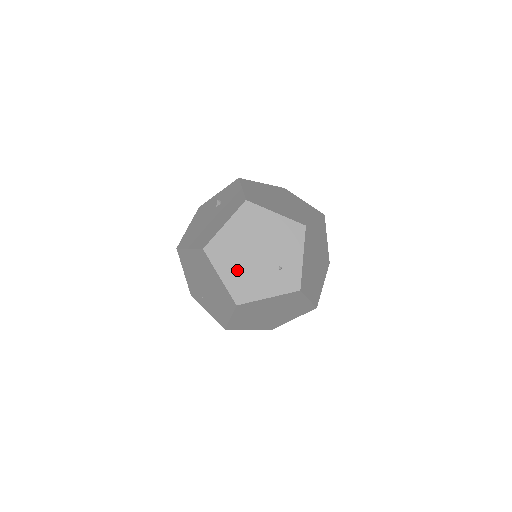
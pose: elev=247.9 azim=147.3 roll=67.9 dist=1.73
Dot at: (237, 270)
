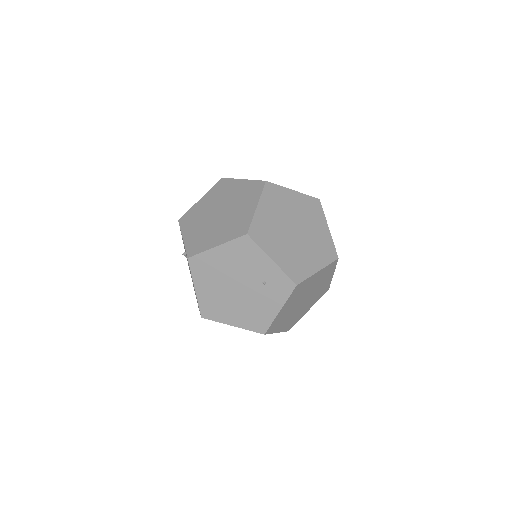
Dot at: (238, 311)
